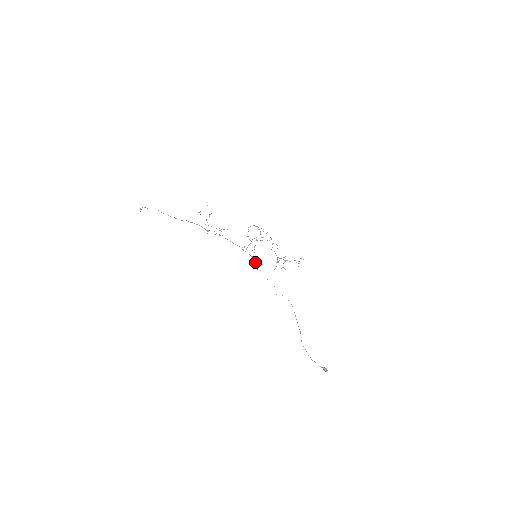
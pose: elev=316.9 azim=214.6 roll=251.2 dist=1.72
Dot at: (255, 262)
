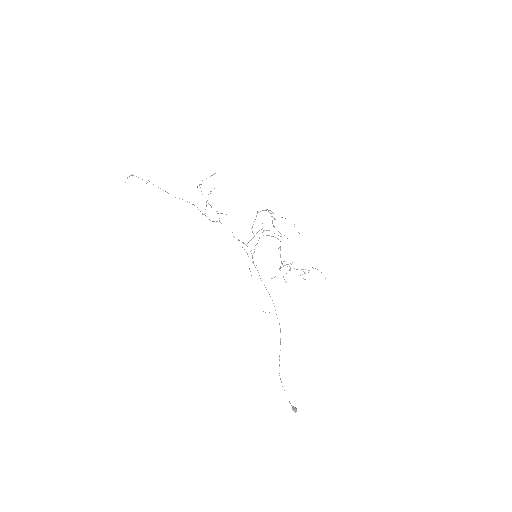
Dot at: occluded
